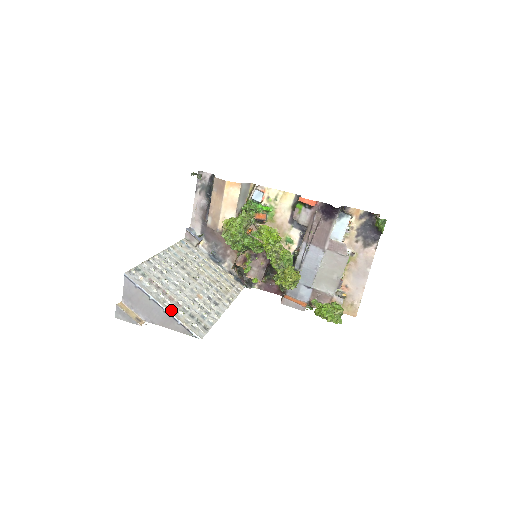
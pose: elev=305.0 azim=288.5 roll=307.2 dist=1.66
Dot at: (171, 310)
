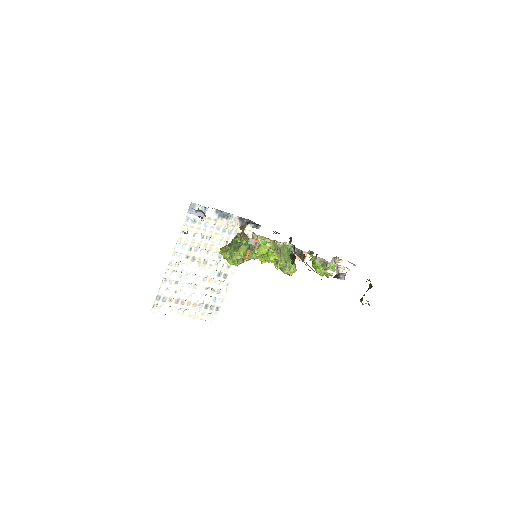
Dot at: (190, 315)
